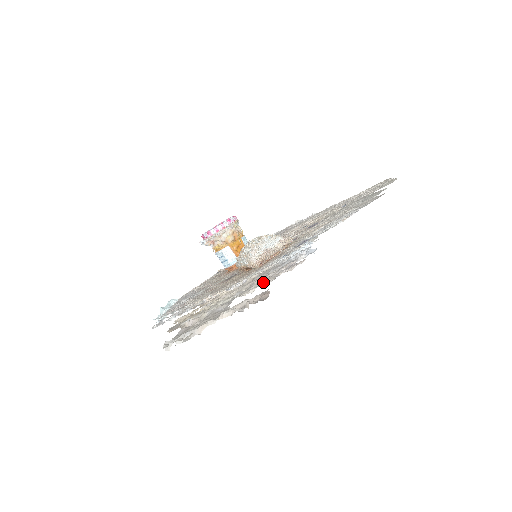
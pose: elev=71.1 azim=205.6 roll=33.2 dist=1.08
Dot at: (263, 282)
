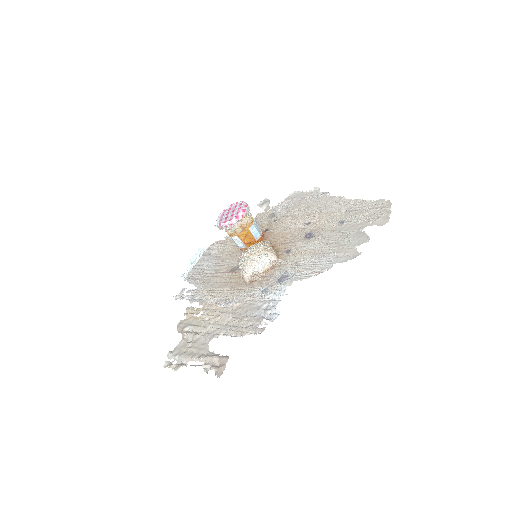
Dot at: (235, 332)
